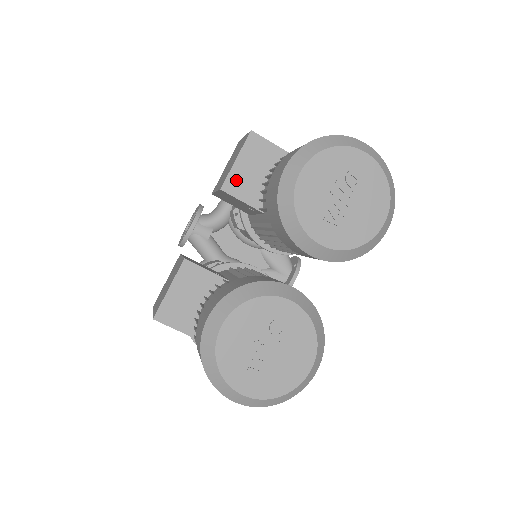
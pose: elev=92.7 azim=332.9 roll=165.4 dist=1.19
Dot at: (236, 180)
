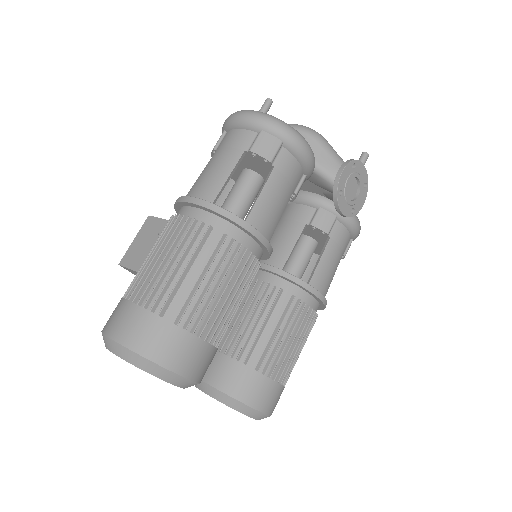
Dot at: occluded
